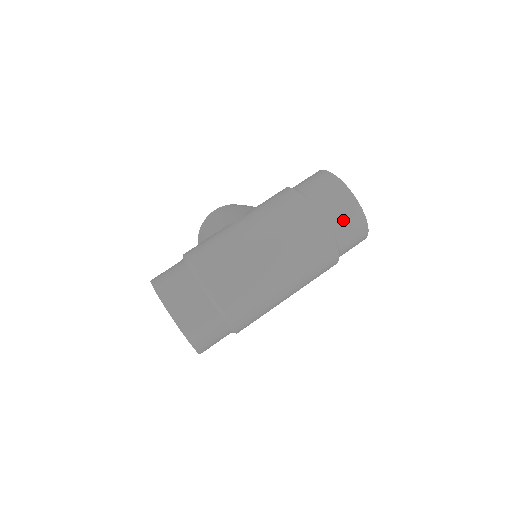
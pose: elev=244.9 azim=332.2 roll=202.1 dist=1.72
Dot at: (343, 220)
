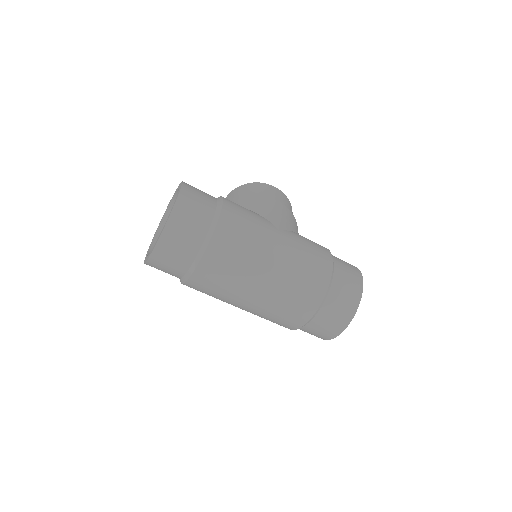
Dot at: (328, 319)
